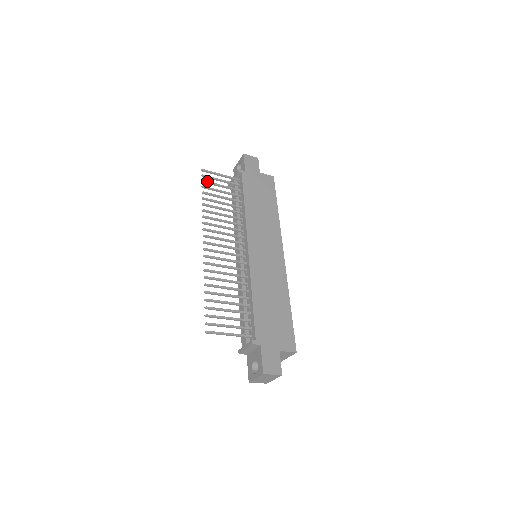
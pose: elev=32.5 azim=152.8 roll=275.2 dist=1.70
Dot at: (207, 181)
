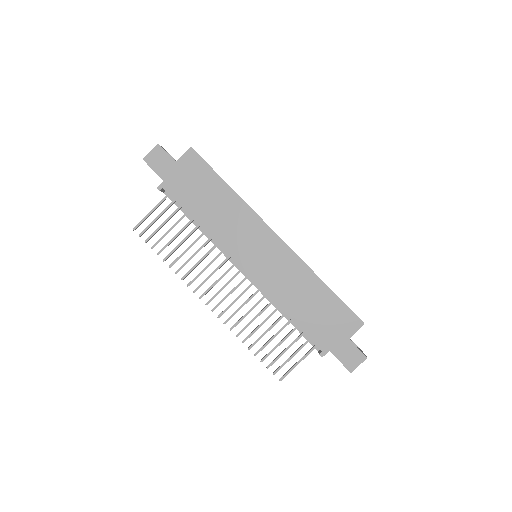
Dot at: (149, 237)
